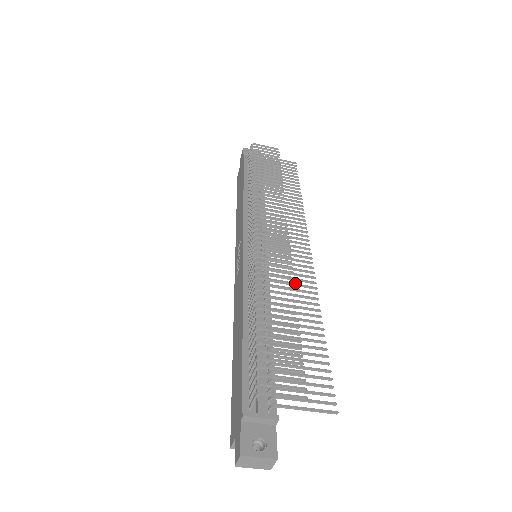
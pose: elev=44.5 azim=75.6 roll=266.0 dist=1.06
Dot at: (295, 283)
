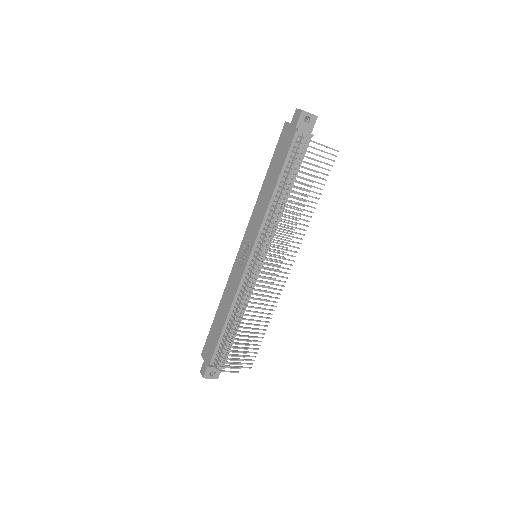
Dot at: occluded
